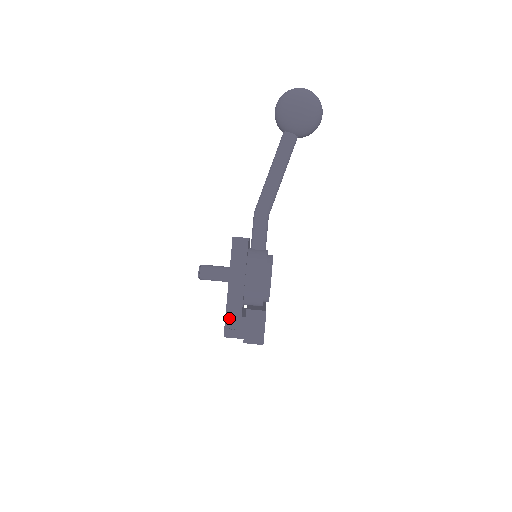
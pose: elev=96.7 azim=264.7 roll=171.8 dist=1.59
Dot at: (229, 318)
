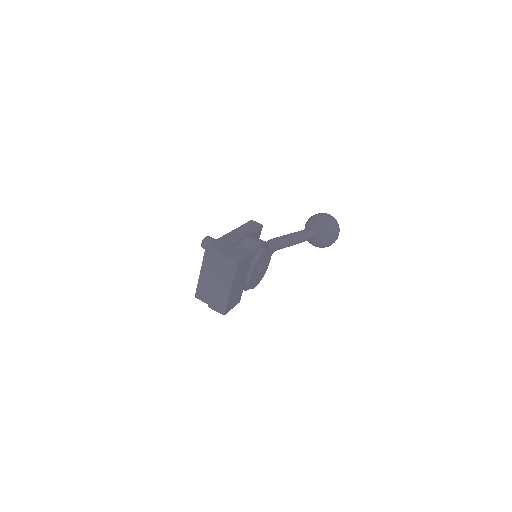
Dot at: (219, 241)
